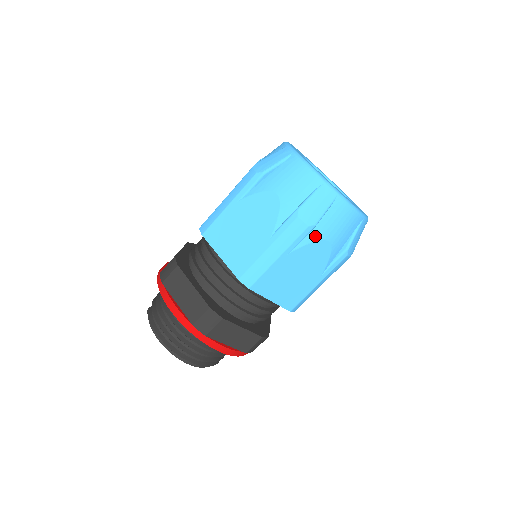
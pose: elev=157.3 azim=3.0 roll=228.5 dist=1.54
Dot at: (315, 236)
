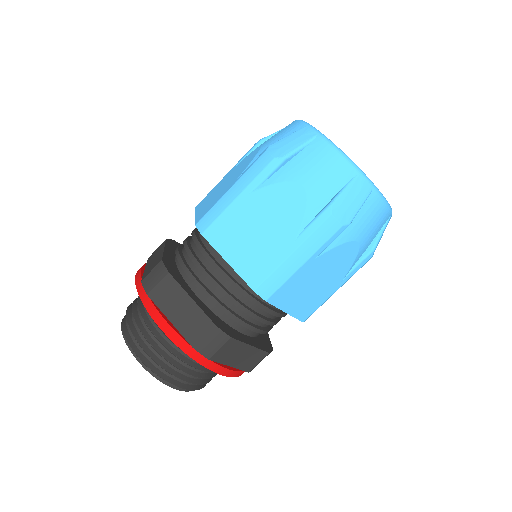
Dot at: (346, 237)
